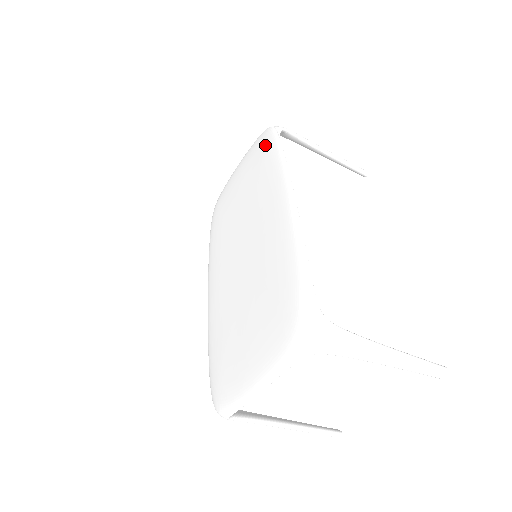
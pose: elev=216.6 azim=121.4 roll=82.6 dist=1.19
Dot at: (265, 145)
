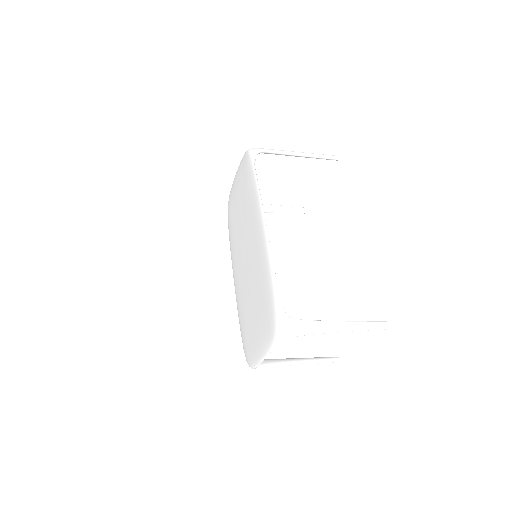
Dot at: (247, 168)
